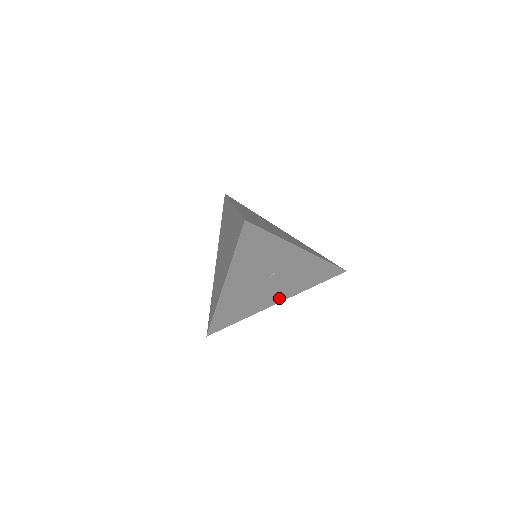
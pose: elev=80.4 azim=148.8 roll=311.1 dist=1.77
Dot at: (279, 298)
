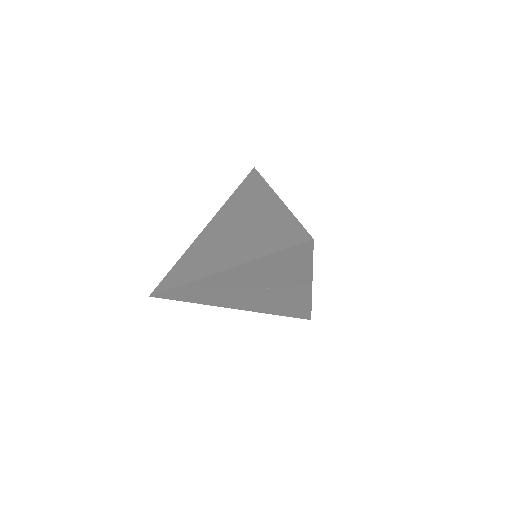
Dot at: (243, 306)
